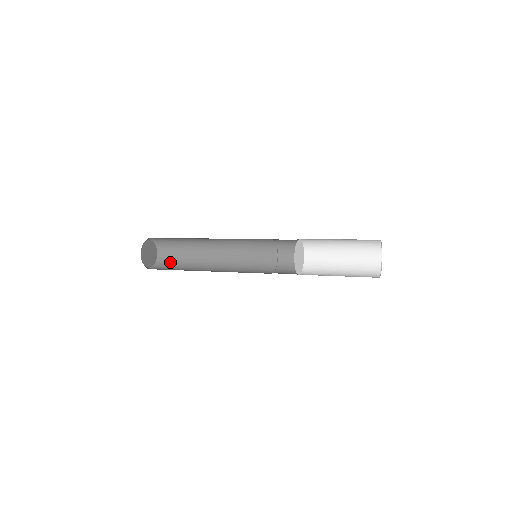
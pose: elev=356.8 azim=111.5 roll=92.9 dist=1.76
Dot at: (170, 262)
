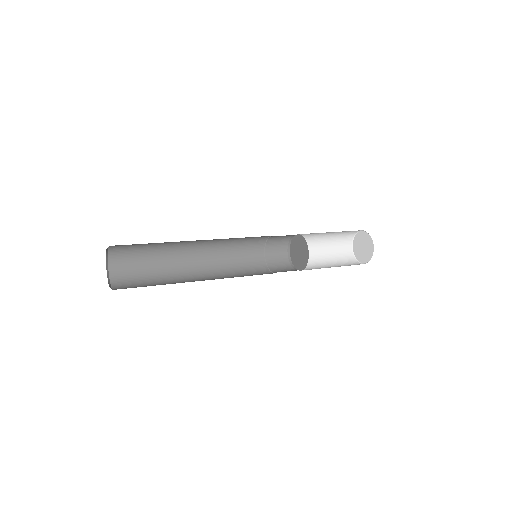
Dot at: (131, 281)
